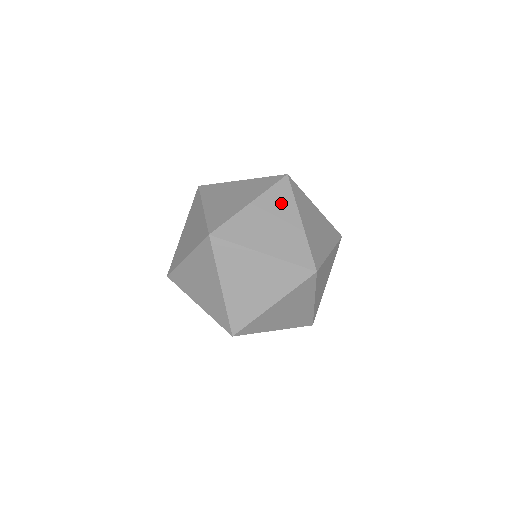
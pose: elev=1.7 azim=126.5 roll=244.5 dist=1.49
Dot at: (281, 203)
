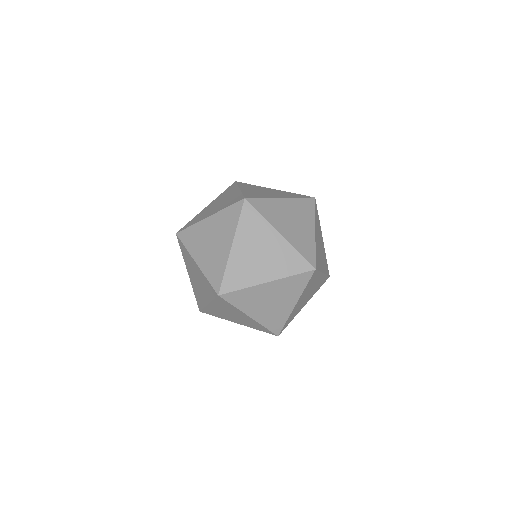
Dot at: (227, 193)
